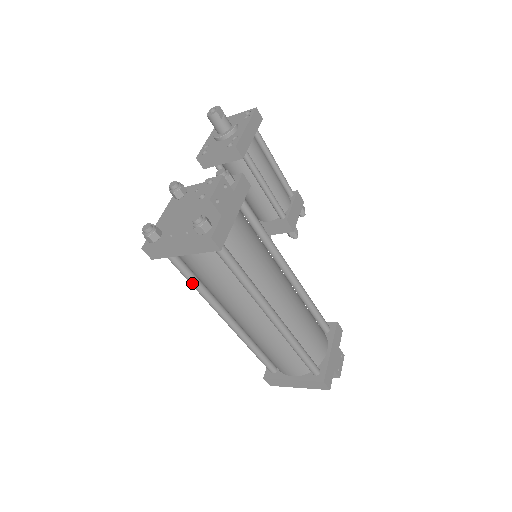
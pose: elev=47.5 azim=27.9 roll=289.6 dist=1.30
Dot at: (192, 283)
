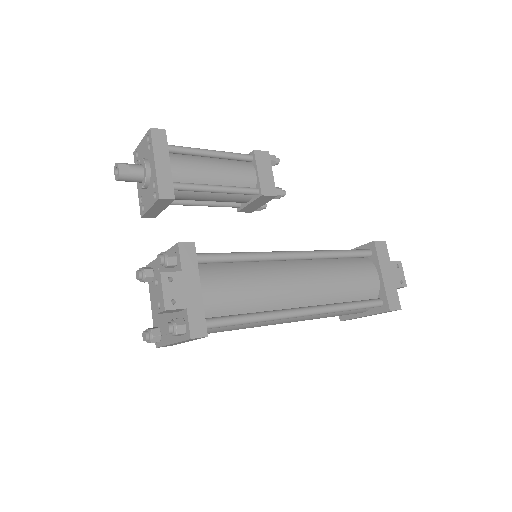
Dot at: occluded
